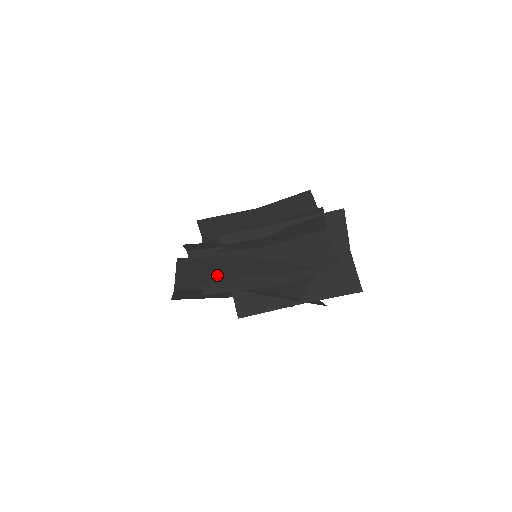
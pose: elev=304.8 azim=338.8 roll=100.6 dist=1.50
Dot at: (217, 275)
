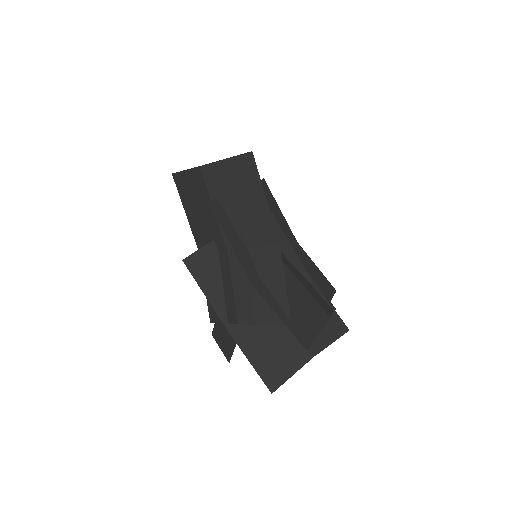
Dot at: (239, 210)
